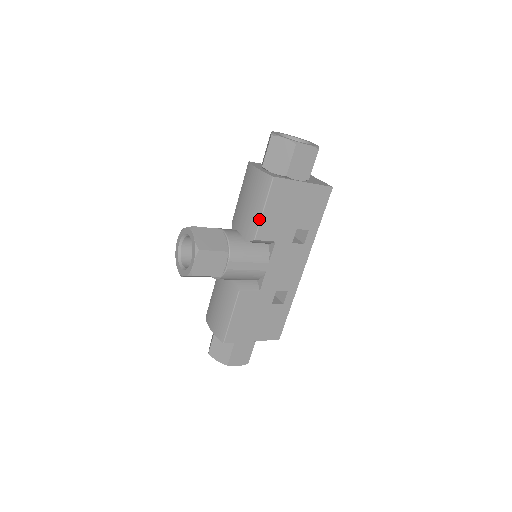
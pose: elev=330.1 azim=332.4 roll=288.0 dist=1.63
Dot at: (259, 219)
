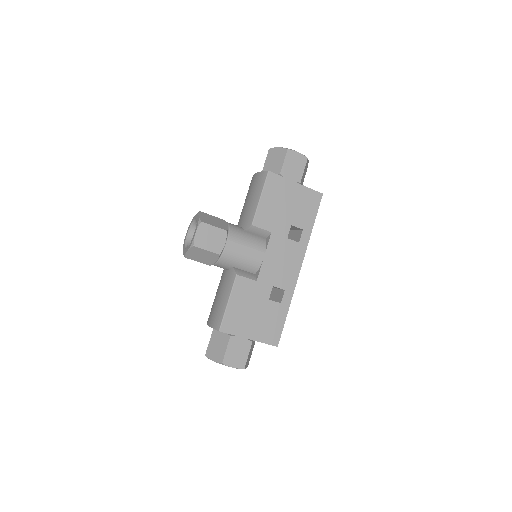
Dot at: (256, 207)
